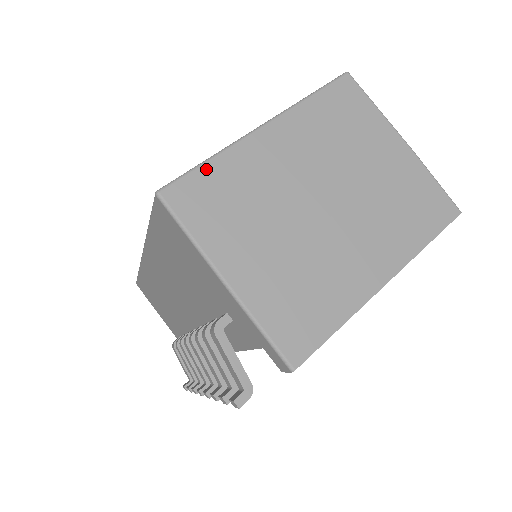
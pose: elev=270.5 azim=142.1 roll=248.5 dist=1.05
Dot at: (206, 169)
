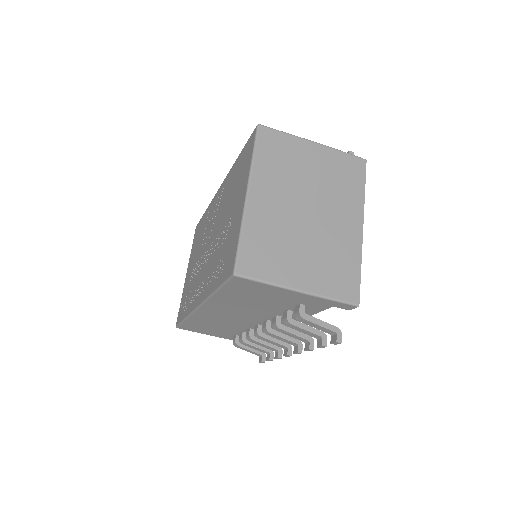
Dot at: (244, 242)
